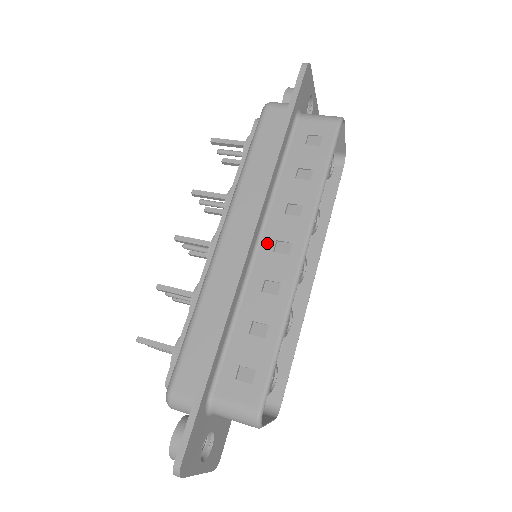
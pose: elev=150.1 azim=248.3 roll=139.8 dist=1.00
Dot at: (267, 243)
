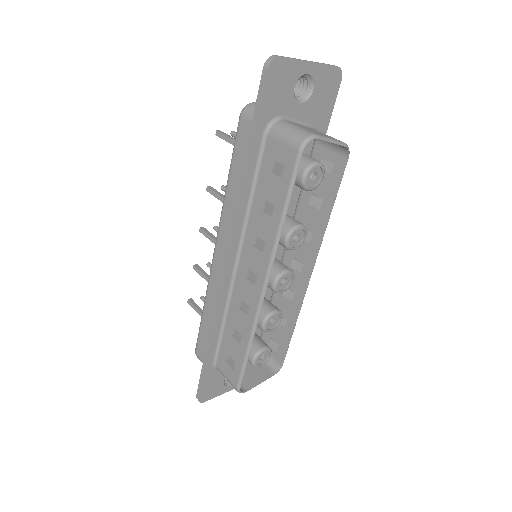
Dot at: (242, 268)
